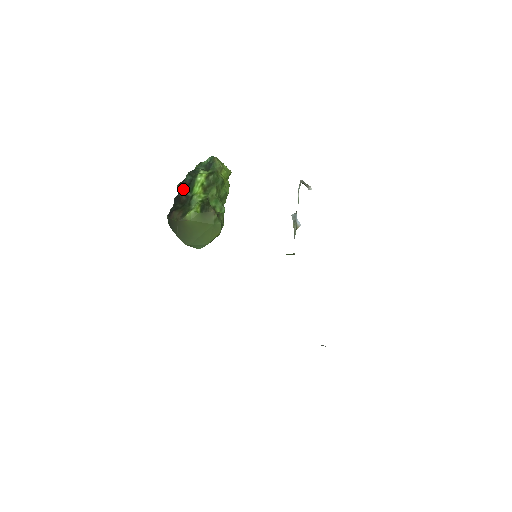
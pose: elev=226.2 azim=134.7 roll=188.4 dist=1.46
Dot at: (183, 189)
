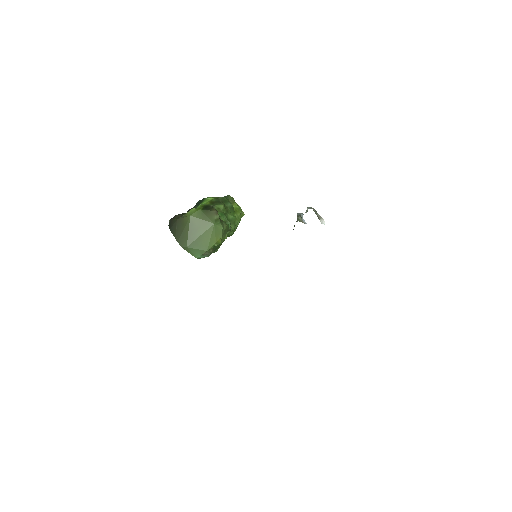
Dot at: occluded
